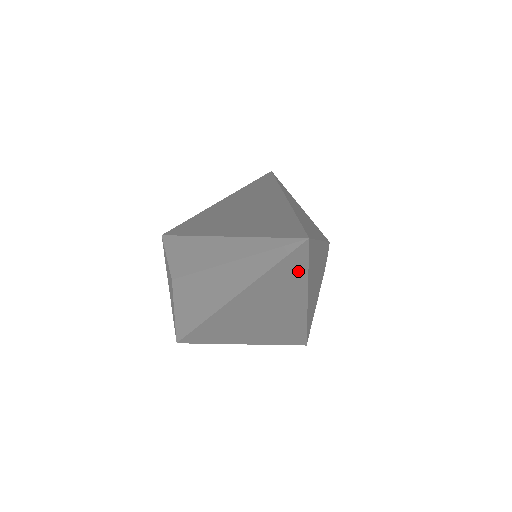
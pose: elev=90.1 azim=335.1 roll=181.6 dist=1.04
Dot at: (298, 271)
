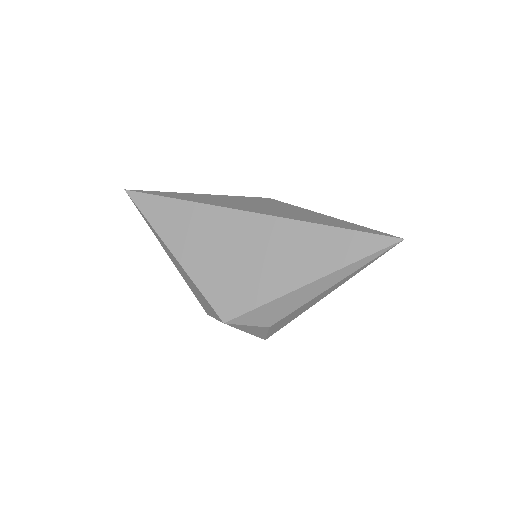
Dot at: occluded
